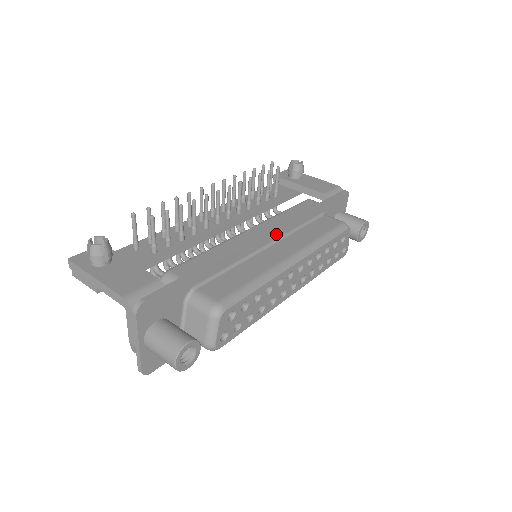
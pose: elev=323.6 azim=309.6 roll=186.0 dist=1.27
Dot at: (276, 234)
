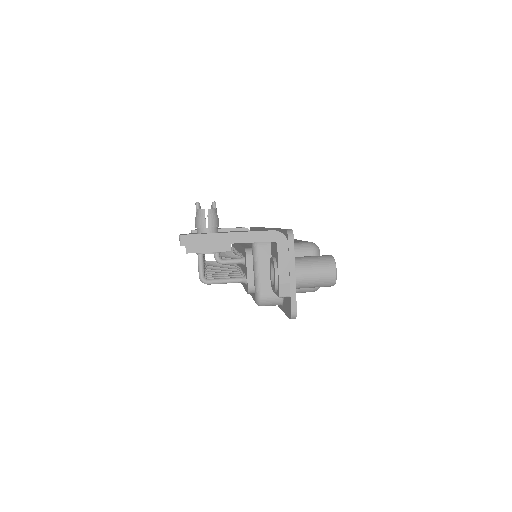
Dot at: occluded
